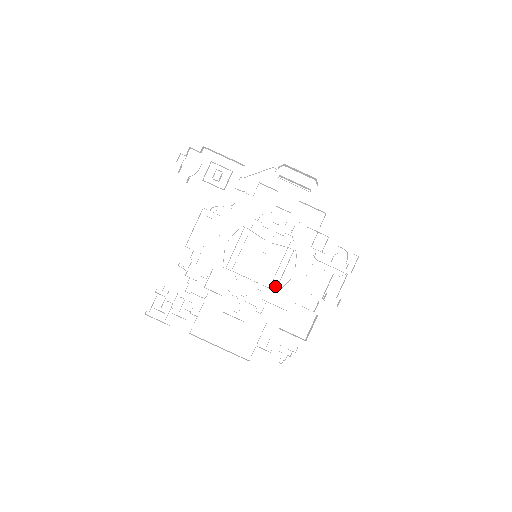
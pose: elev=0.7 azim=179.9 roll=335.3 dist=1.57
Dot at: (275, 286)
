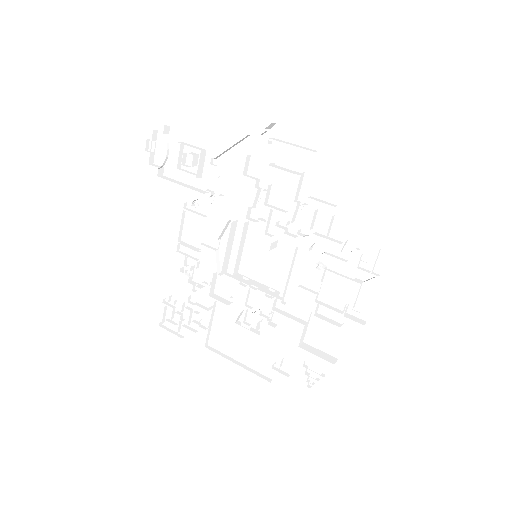
Dot at: (285, 293)
